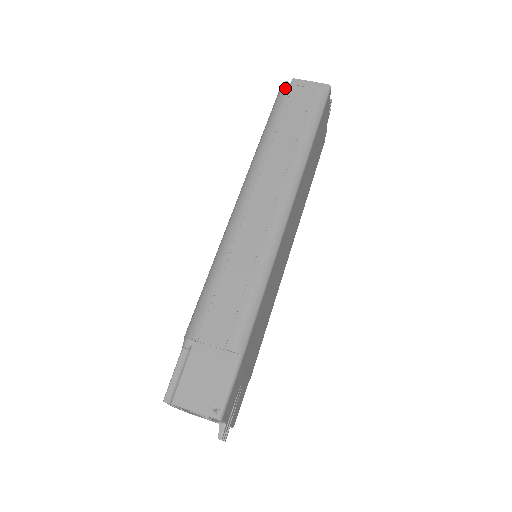
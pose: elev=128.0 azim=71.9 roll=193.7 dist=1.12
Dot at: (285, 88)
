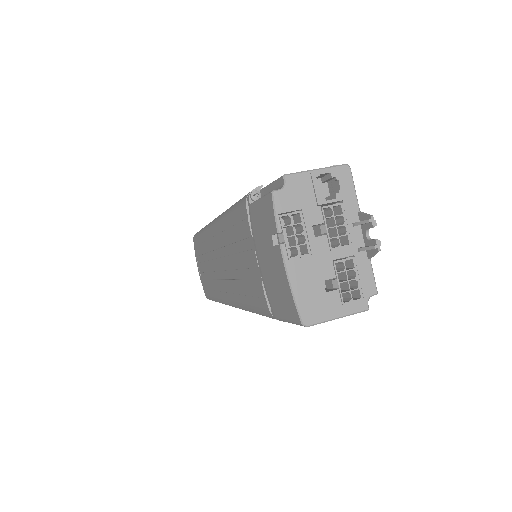
Dot at: occluded
